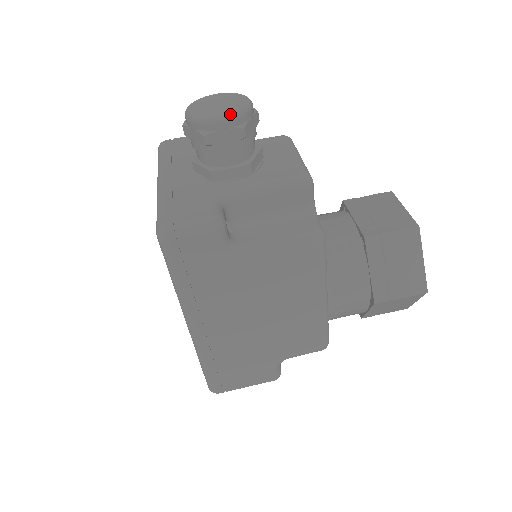
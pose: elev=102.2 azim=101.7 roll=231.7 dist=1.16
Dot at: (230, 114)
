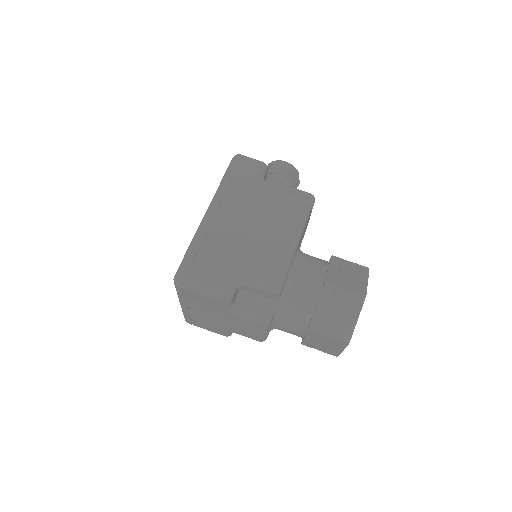
Dot at: occluded
